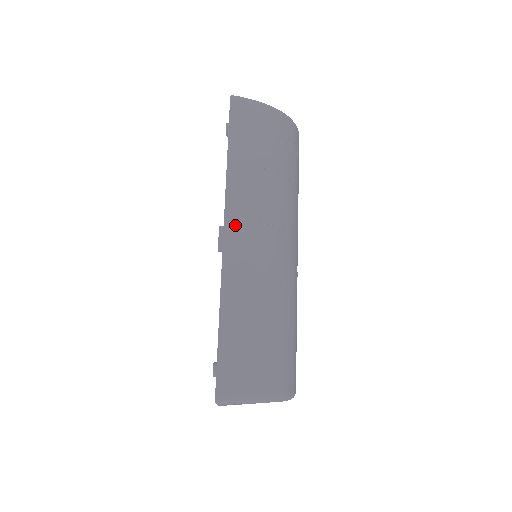
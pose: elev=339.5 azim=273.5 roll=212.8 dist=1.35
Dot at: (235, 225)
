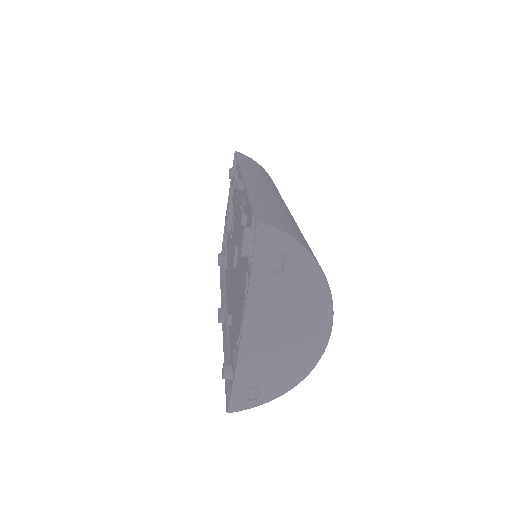
Dot at: (252, 176)
